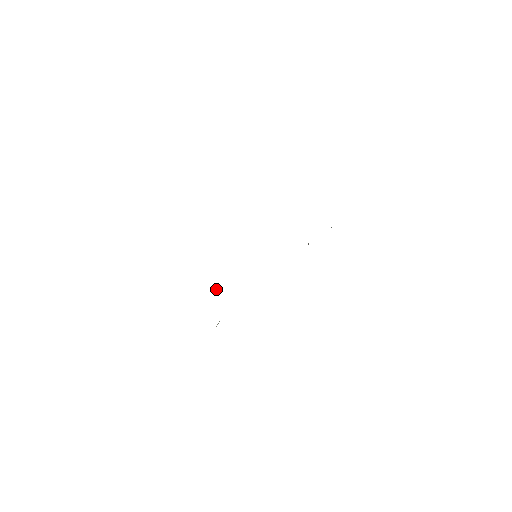
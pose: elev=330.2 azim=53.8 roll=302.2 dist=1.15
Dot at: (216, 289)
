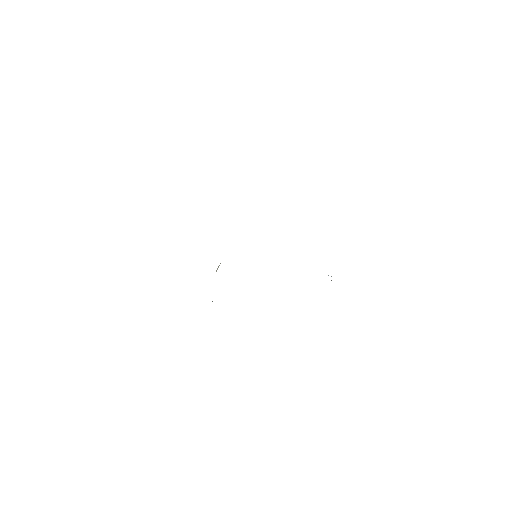
Dot at: occluded
